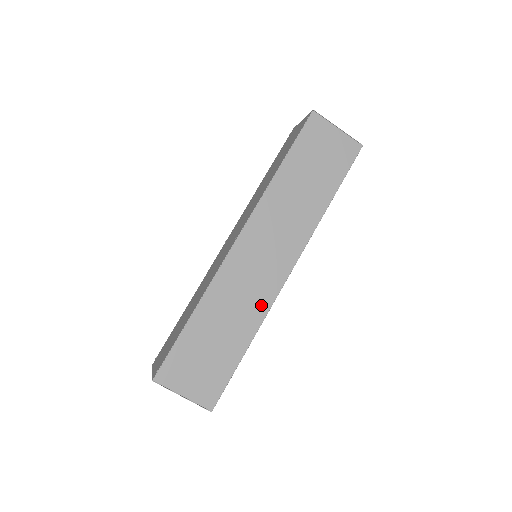
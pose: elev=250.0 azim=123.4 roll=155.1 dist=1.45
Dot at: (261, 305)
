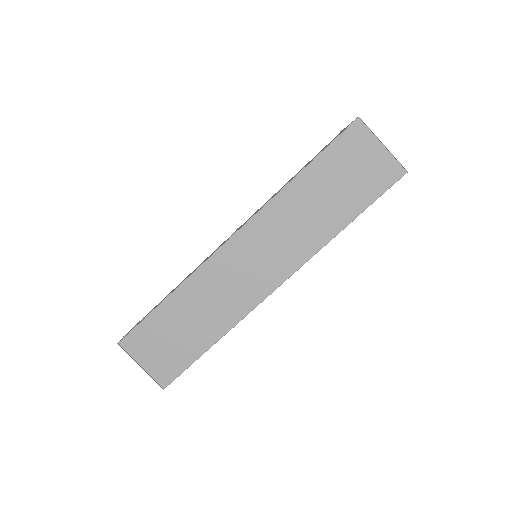
Dot at: (237, 310)
